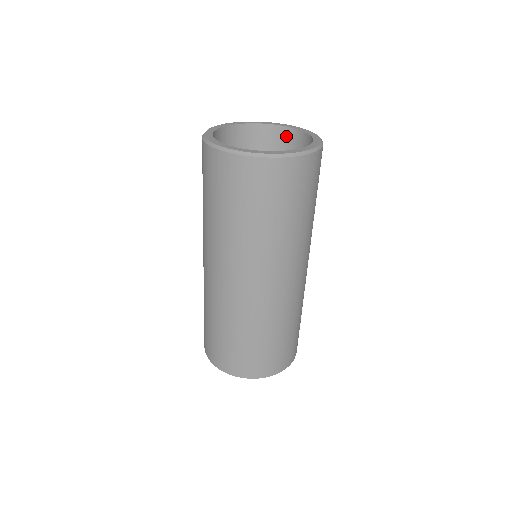
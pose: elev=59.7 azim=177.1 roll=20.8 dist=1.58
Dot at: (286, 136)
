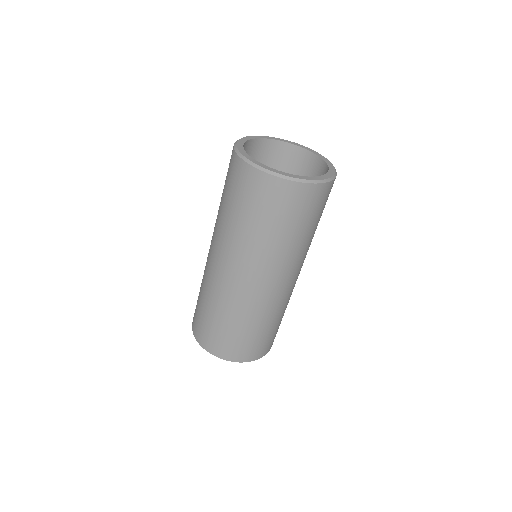
Dot at: (323, 171)
